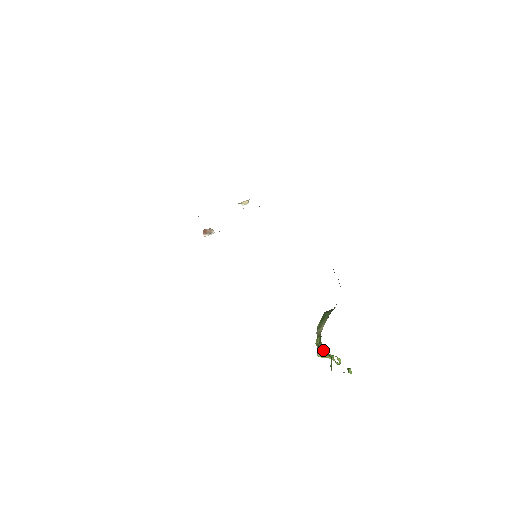
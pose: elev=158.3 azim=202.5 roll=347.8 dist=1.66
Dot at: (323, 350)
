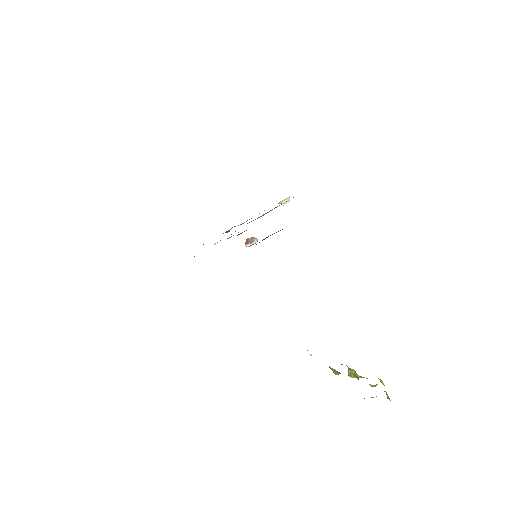
Dot at: occluded
